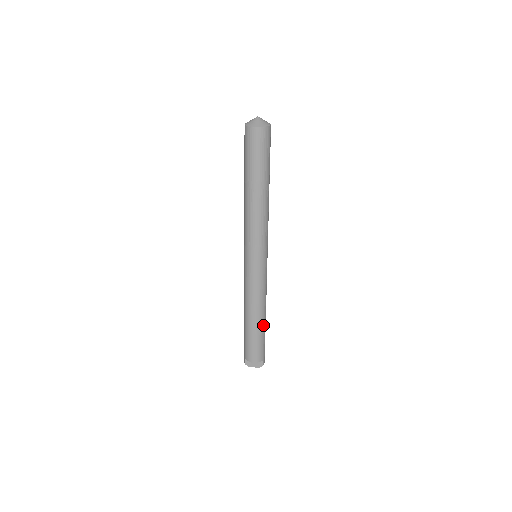
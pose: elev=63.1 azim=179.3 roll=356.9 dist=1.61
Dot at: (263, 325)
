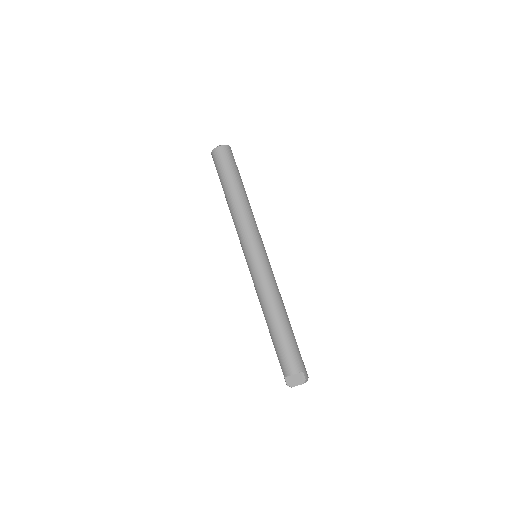
Dot at: (286, 325)
